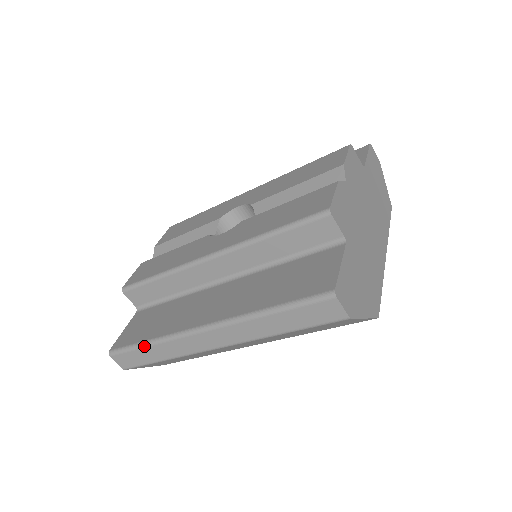
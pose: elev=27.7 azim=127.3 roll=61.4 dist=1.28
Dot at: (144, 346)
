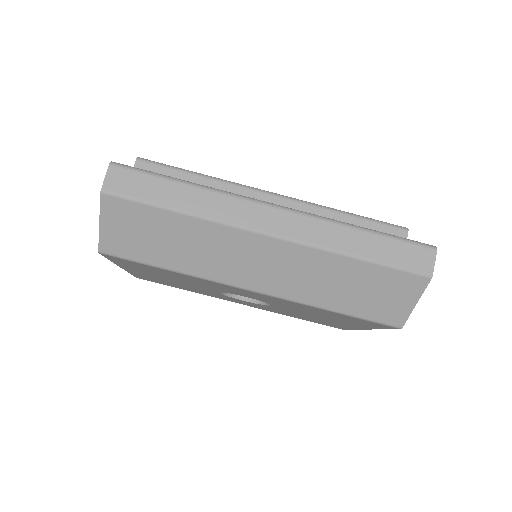
Dot at: (180, 181)
